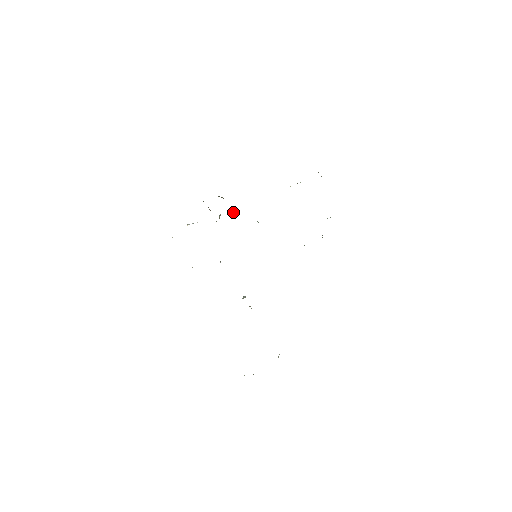
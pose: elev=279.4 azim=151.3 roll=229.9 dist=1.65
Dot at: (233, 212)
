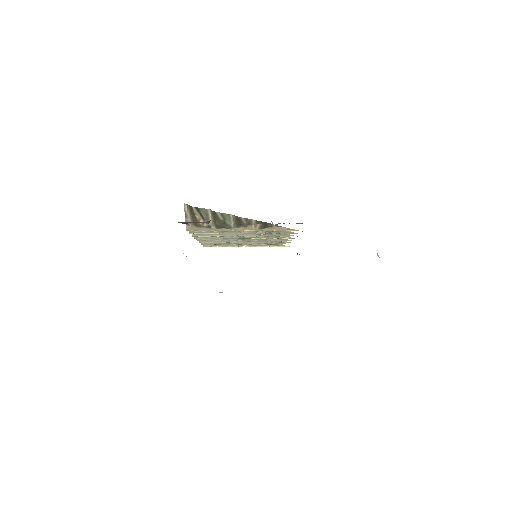
Dot at: (213, 211)
